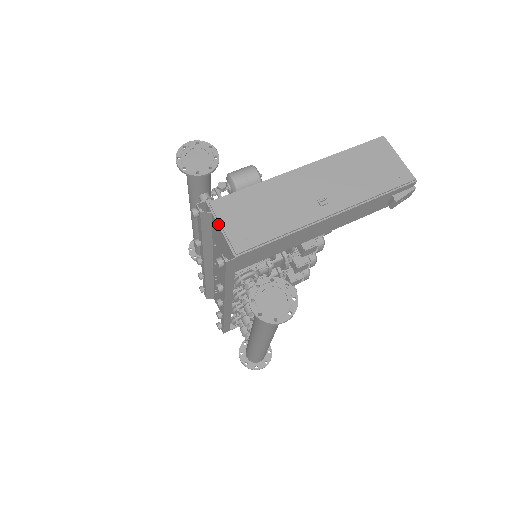
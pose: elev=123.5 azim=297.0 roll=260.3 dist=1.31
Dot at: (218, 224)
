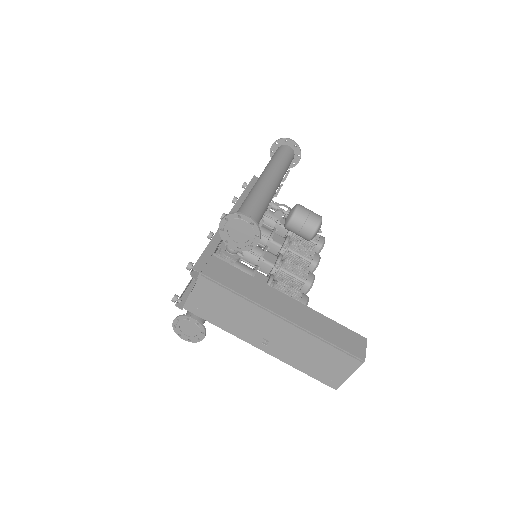
Dot at: (192, 289)
